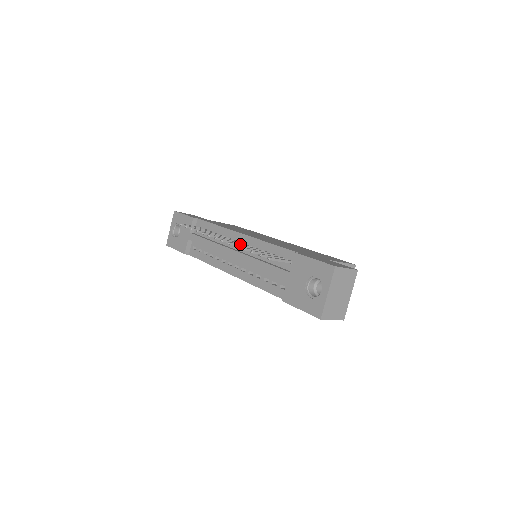
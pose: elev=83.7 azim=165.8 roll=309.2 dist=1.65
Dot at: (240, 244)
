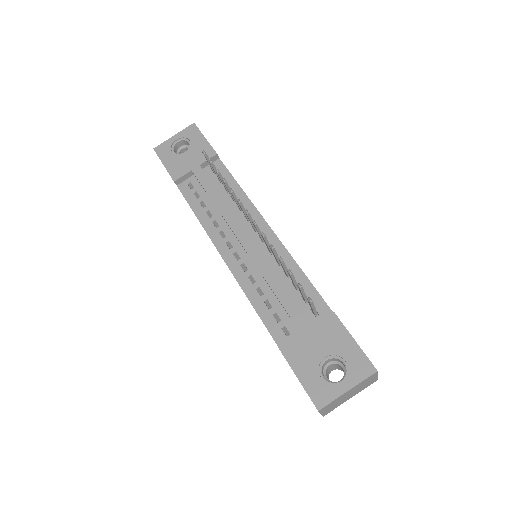
Dot at: occluded
